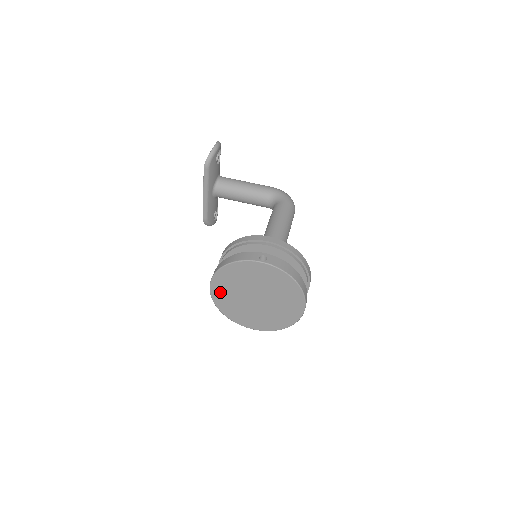
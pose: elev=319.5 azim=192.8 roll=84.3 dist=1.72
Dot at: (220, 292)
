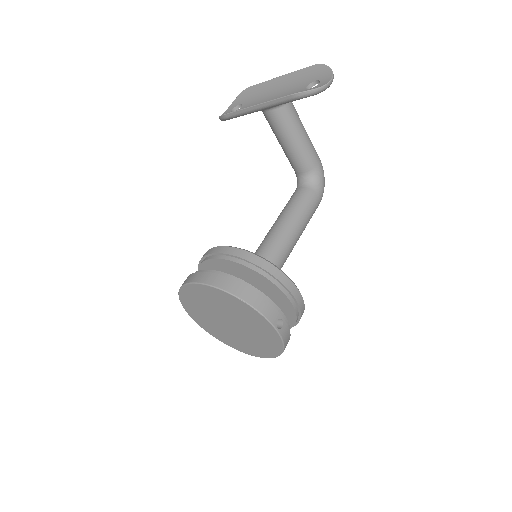
Dot at: (201, 292)
